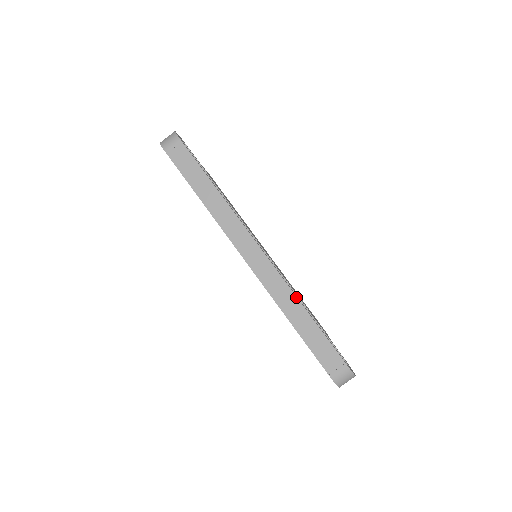
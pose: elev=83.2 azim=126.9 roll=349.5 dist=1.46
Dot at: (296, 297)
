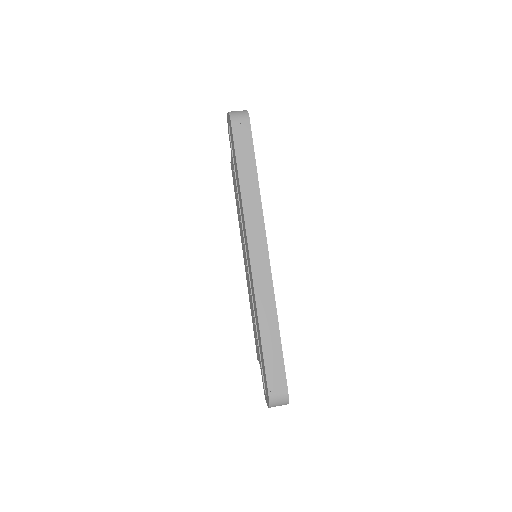
Dot at: (276, 310)
